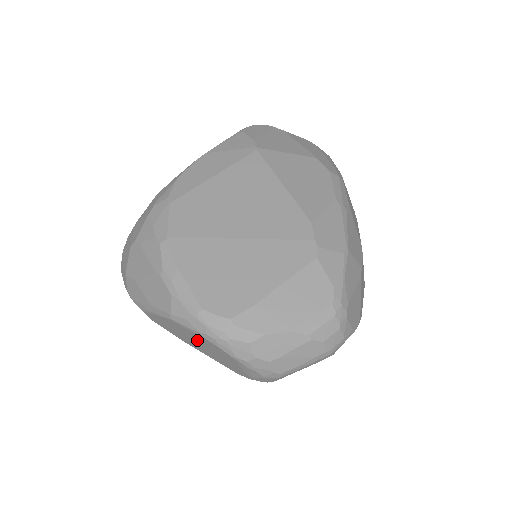
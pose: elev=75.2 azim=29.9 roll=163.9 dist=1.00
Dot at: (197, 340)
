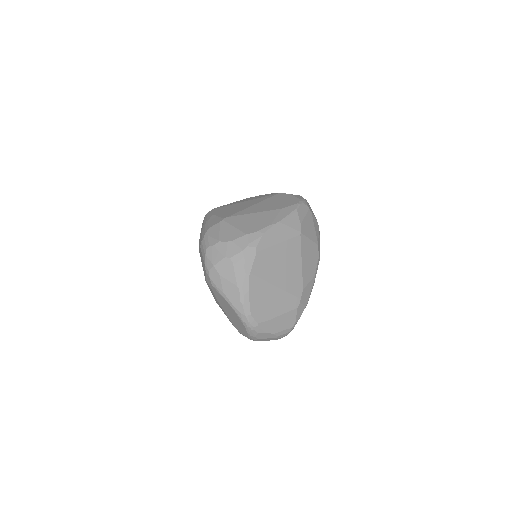
Dot at: (234, 315)
